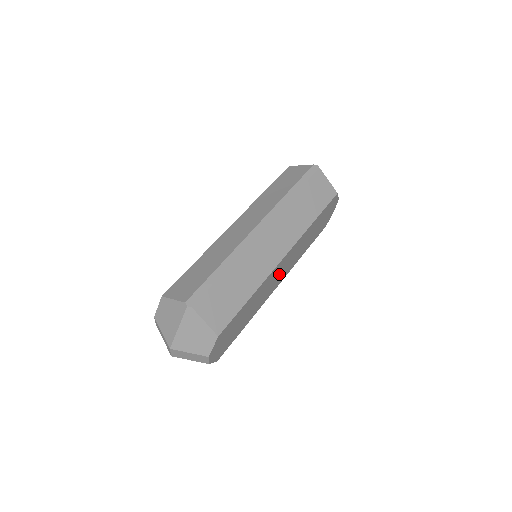
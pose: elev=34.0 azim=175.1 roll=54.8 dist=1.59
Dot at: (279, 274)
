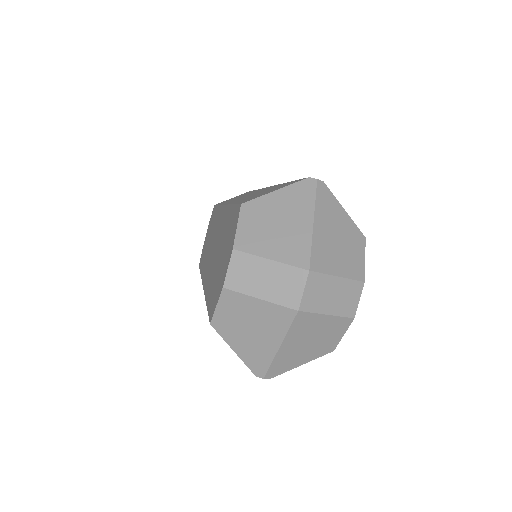
Dot at: occluded
